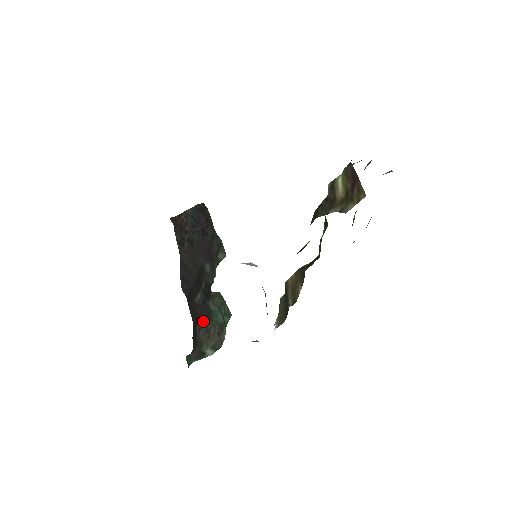
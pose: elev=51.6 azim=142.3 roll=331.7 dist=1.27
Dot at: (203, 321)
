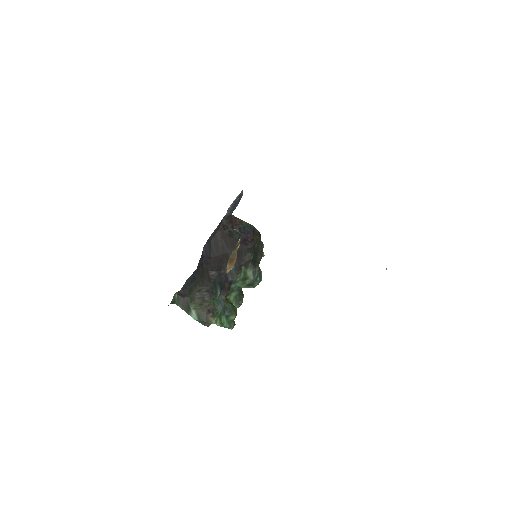
Dot at: (205, 290)
